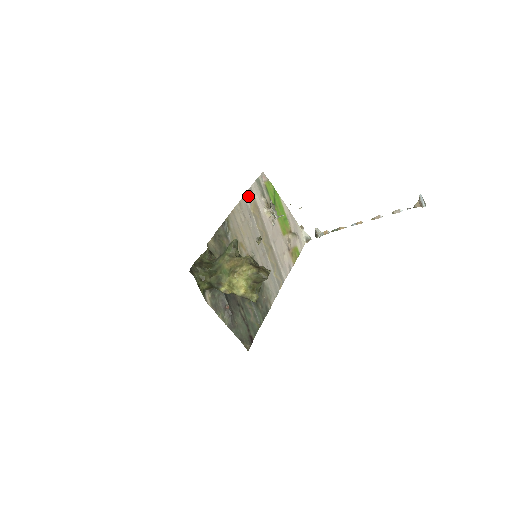
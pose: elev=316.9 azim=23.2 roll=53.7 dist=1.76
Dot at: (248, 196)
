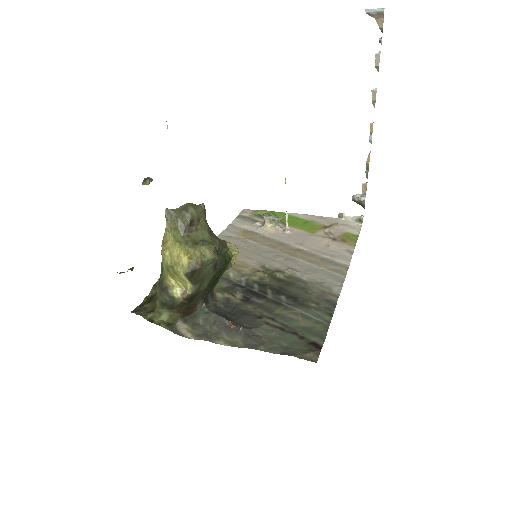
Dot at: (229, 231)
